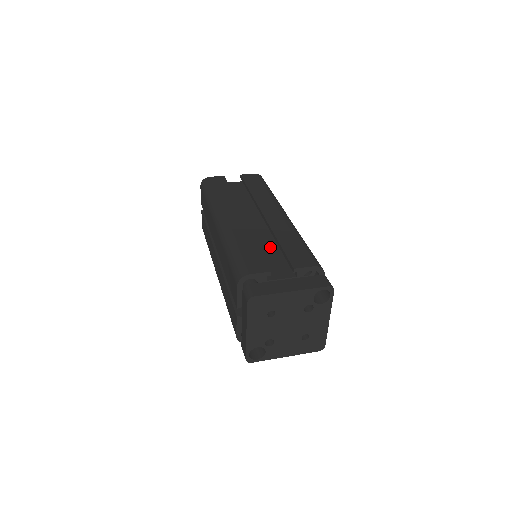
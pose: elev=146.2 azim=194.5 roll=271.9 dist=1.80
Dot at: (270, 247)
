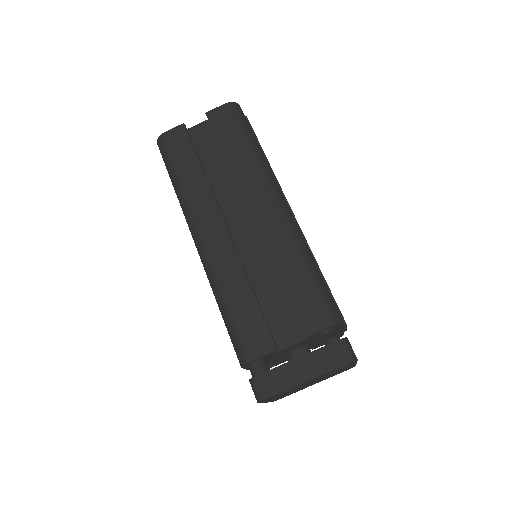
Dot at: (270, 279)
